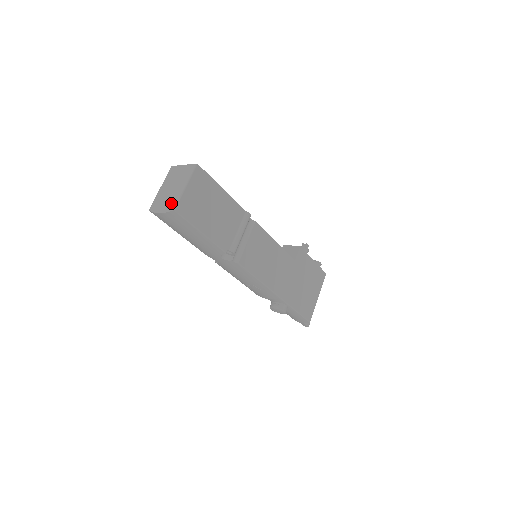
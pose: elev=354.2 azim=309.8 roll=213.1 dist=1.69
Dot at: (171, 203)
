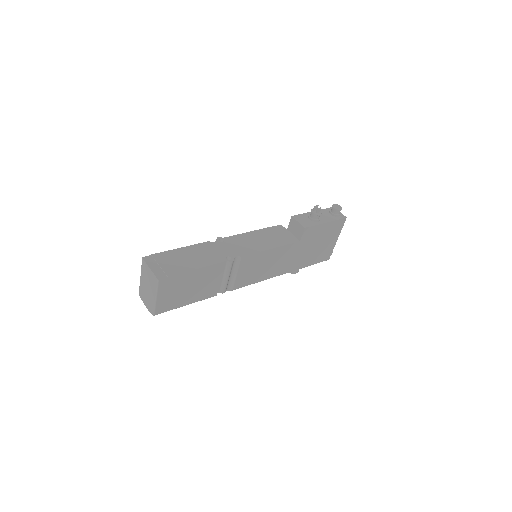
Dot at: (150, 306)
